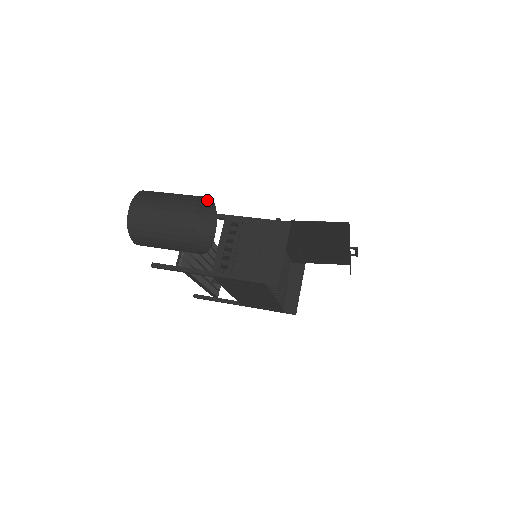
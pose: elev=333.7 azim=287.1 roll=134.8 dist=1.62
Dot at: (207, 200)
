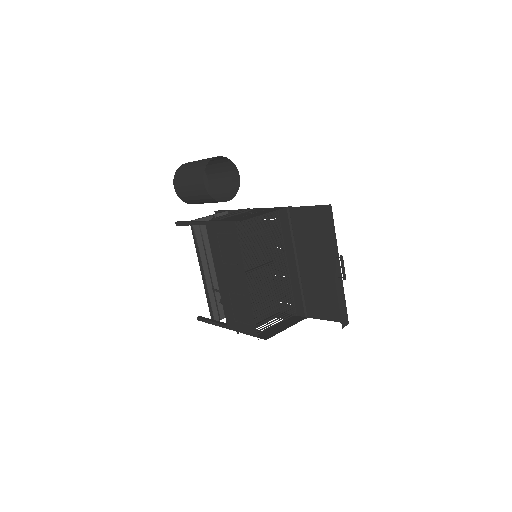
Dot at: (236, 177)
